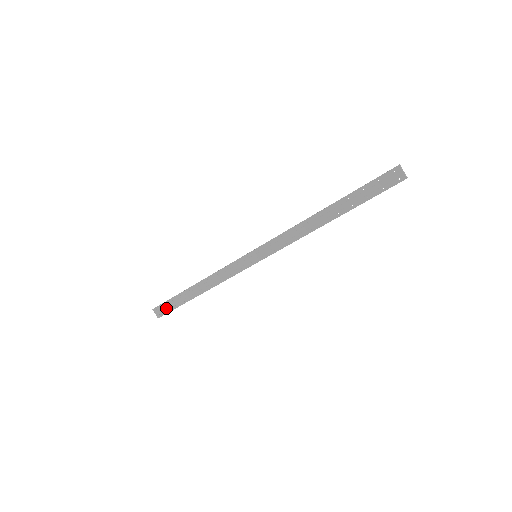
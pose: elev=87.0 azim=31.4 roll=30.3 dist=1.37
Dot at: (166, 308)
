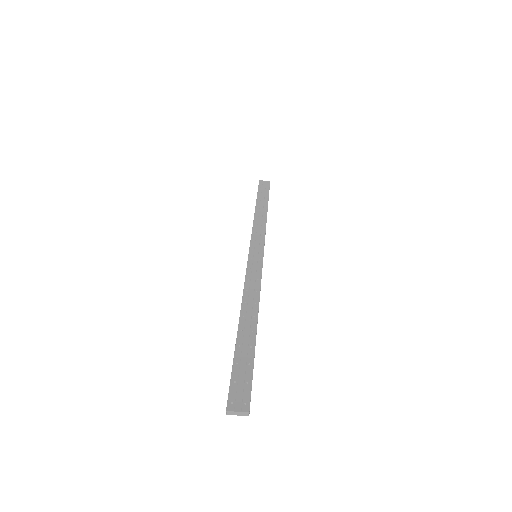
Dot at: (241, 383)
